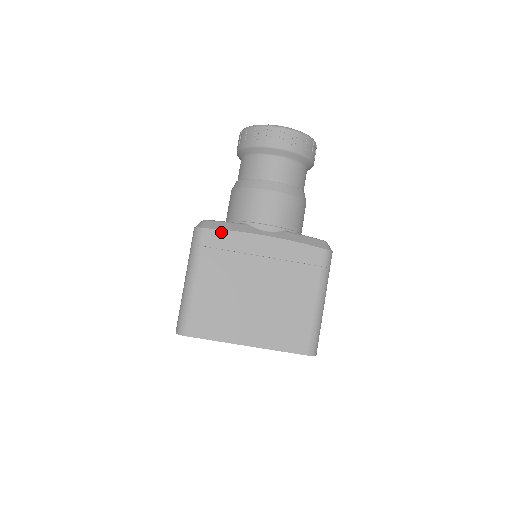
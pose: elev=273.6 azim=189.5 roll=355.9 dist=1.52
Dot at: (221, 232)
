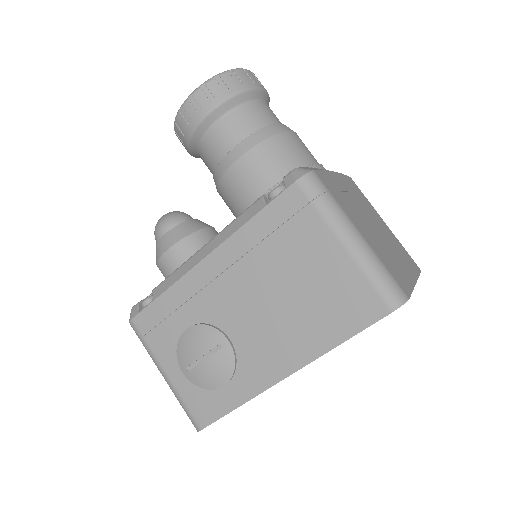
Dot at: (321, 172)
